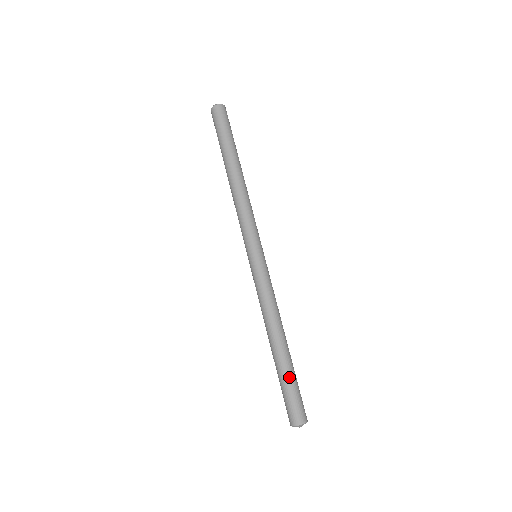
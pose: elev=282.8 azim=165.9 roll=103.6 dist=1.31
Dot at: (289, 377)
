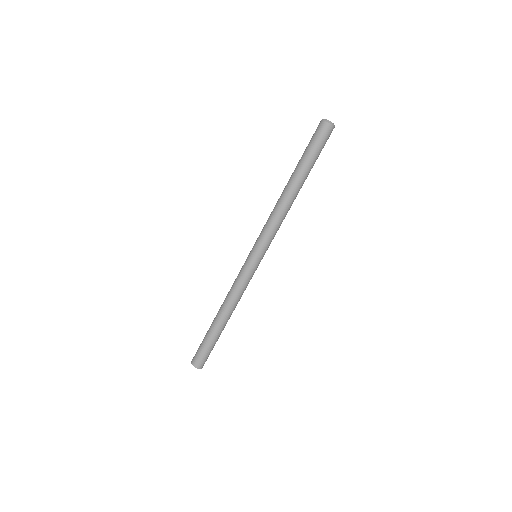
Dot at: occluded
